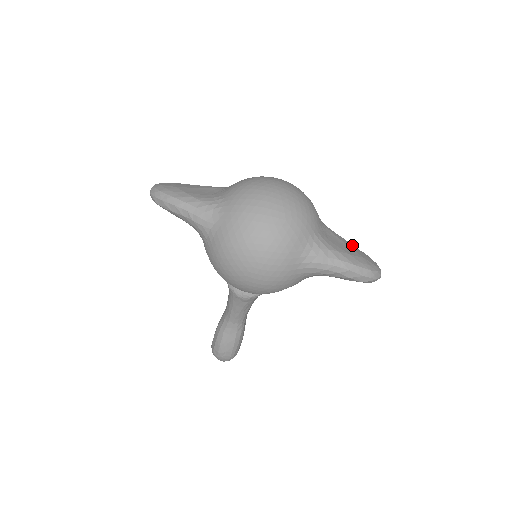
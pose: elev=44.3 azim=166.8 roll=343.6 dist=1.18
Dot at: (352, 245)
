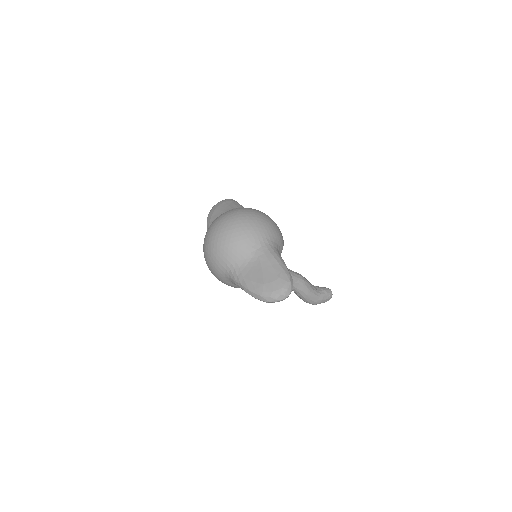
Dot at: (272, 269)
